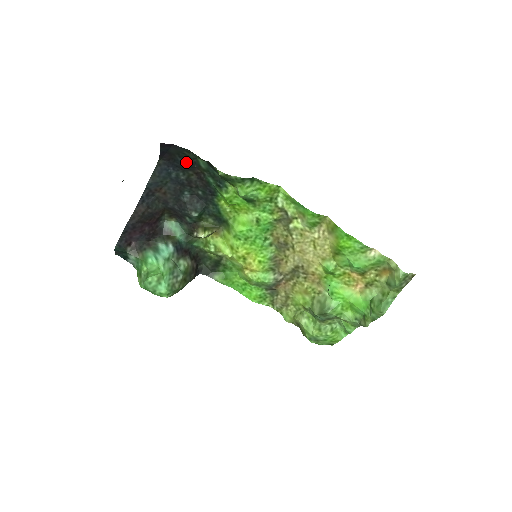
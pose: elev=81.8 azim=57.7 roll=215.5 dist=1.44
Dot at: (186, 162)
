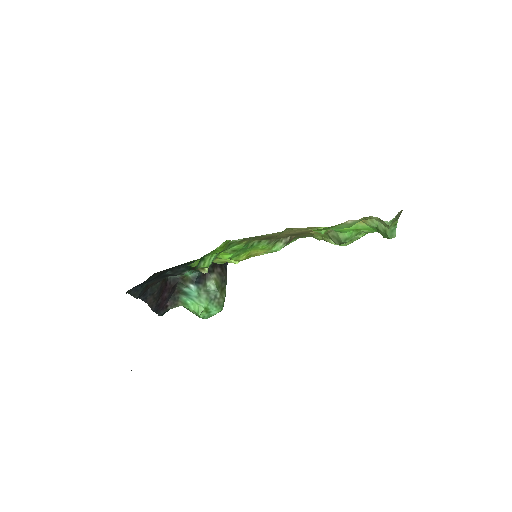
Dot at: occluded
